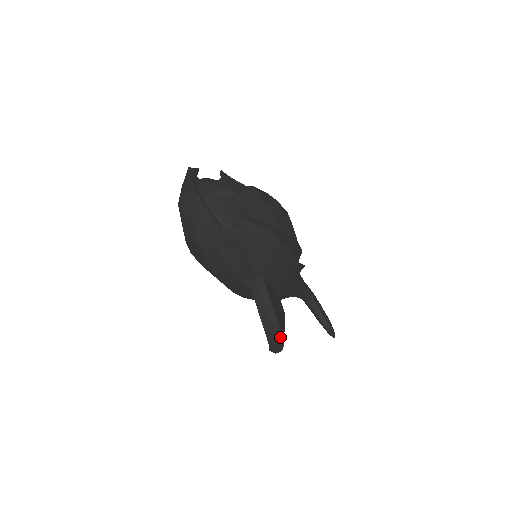
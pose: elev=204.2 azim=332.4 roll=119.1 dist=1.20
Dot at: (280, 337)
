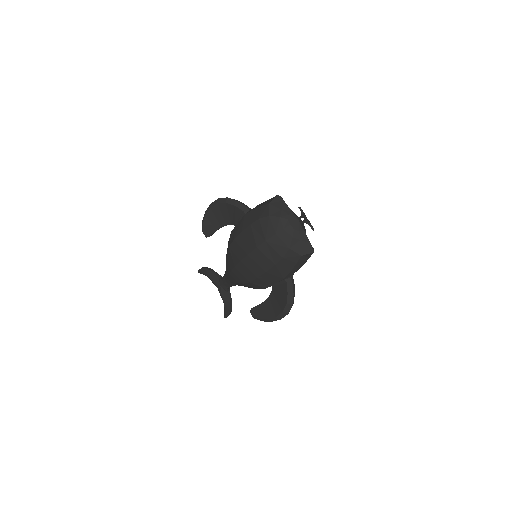
Dot at: occluded
